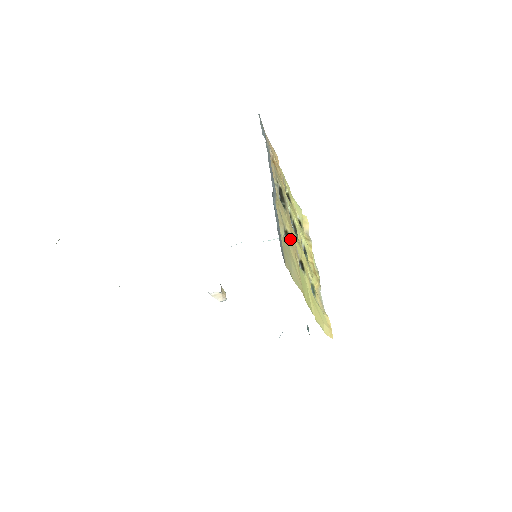
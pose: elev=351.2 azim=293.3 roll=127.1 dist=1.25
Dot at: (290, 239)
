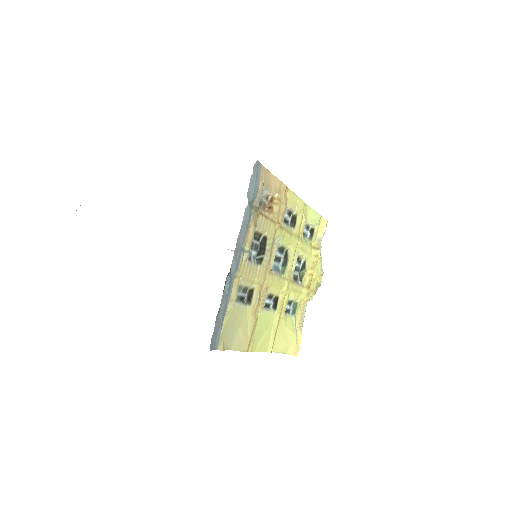
Dot at: (254, 297)
